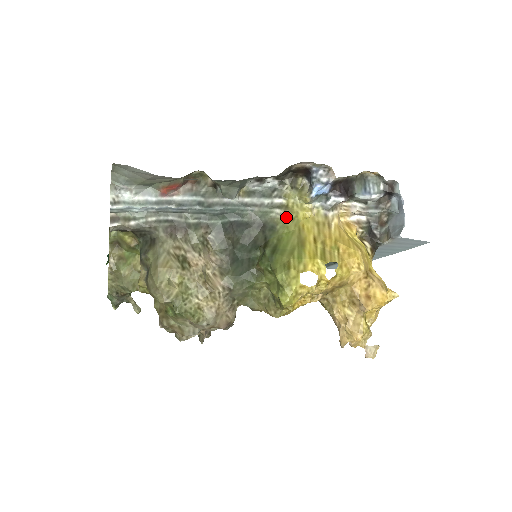
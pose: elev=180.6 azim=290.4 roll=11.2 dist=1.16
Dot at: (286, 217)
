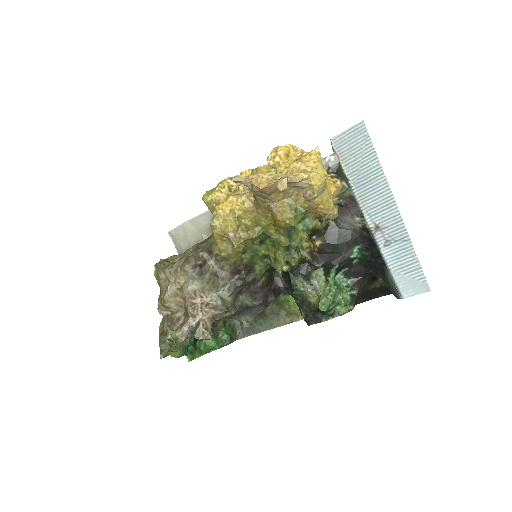
Dot at: occluded
